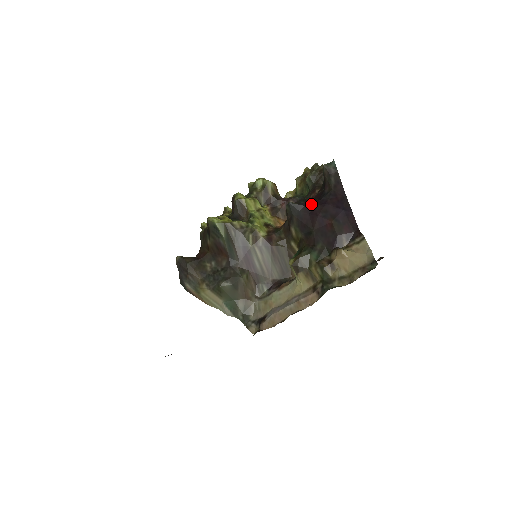
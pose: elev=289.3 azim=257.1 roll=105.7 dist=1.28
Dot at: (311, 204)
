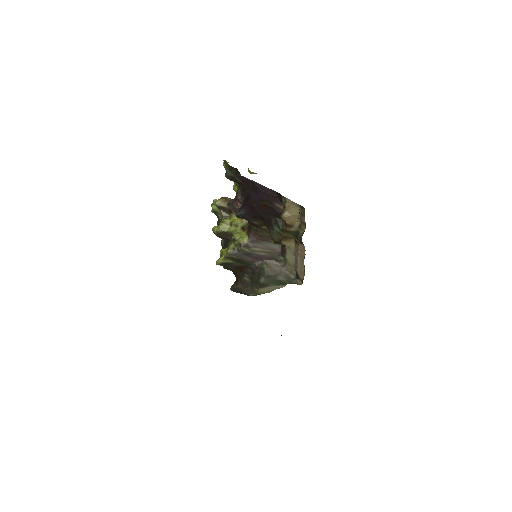
Dot at: (245, 203)
